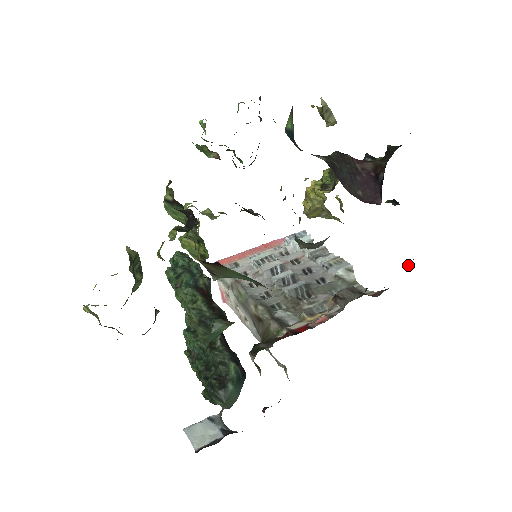
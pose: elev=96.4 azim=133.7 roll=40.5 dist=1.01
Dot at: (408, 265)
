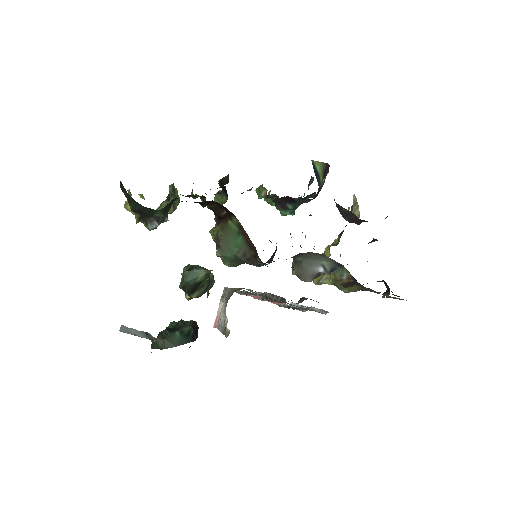
Dot at: occluded
